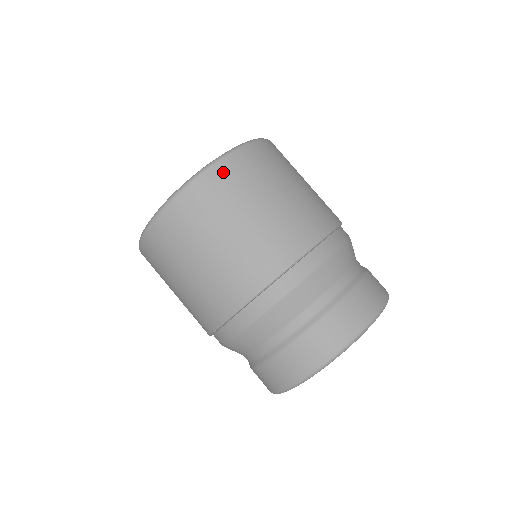
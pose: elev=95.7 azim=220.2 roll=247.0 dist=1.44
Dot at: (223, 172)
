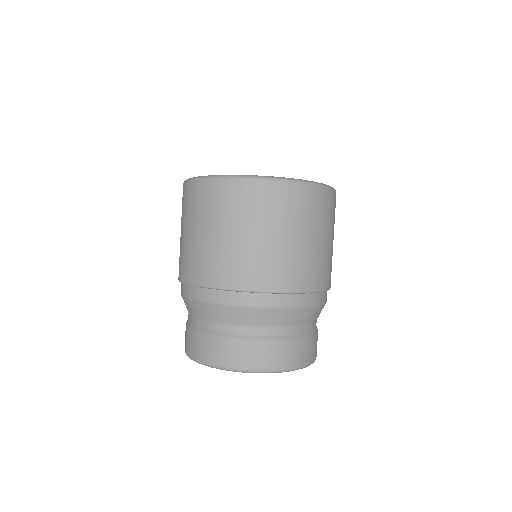
Dot at: (334, 200)
